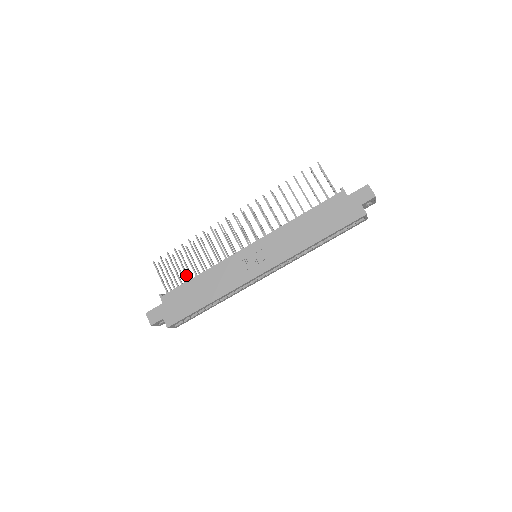
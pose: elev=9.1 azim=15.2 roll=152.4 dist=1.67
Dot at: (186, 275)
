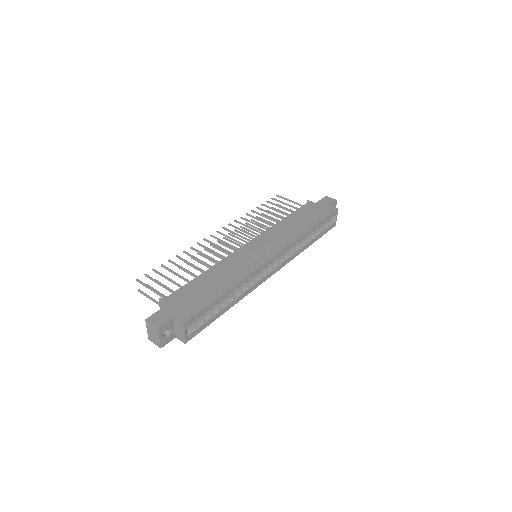
Dot at: (186, 280)
